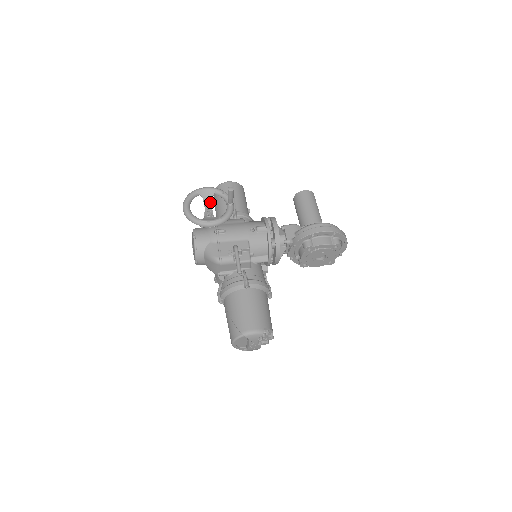
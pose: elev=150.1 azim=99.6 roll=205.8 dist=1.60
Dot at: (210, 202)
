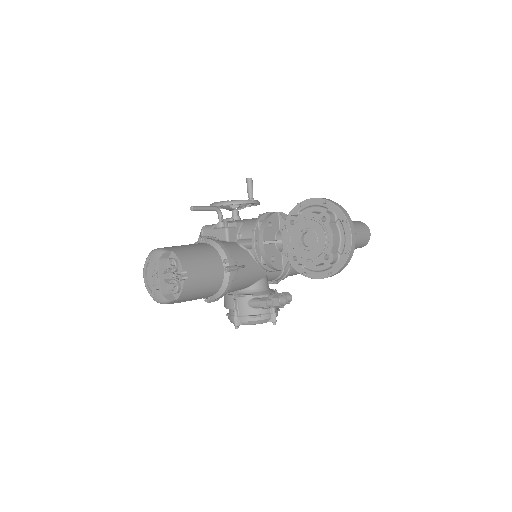
Dot at: (242, 208)
